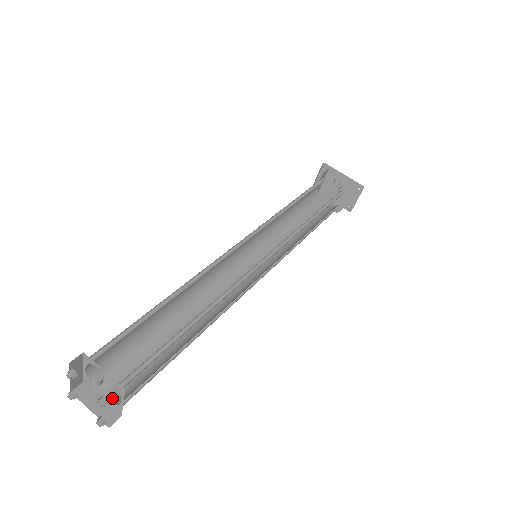
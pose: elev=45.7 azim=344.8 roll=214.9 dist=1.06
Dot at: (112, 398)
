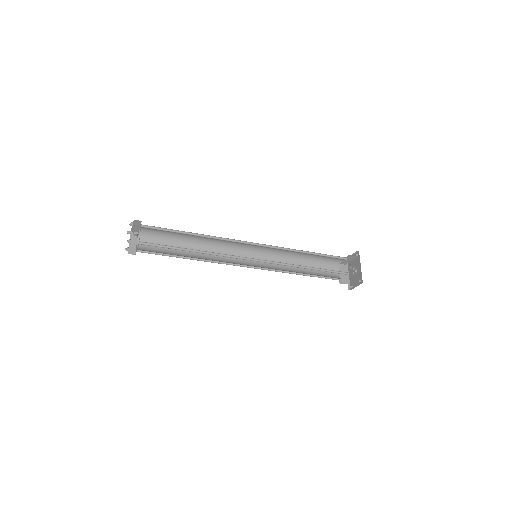
Dot at: (139, 246)
